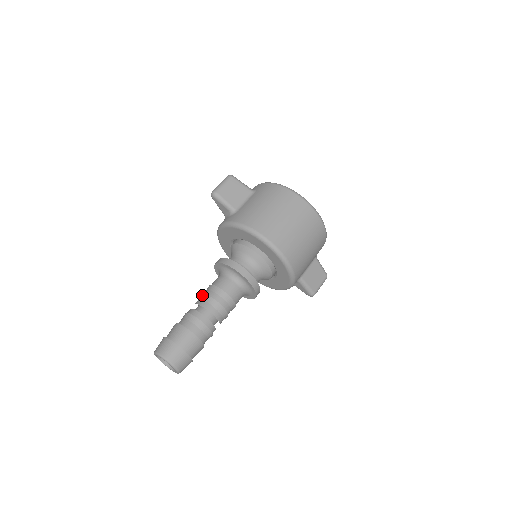
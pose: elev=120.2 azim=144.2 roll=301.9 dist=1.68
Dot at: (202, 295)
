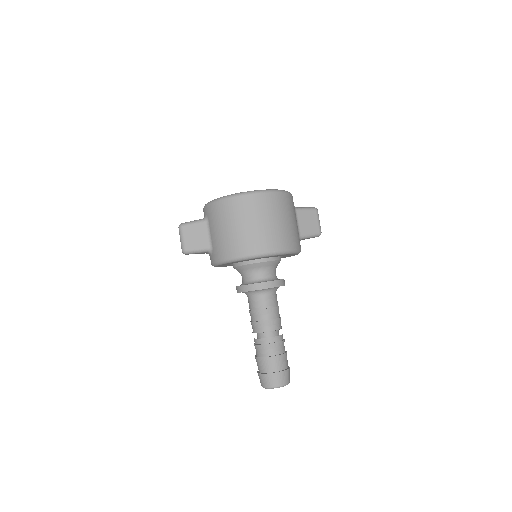
Dot at: (251, 324)
